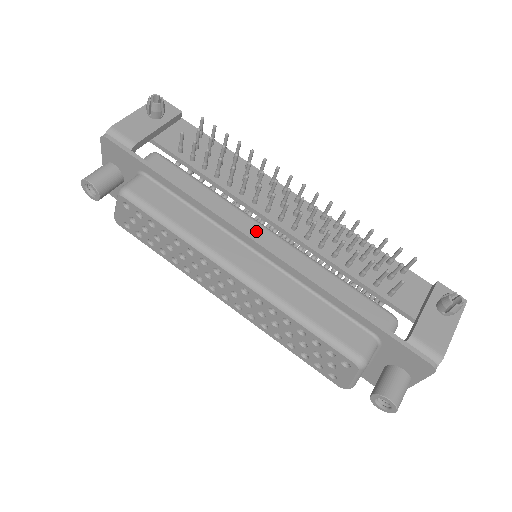
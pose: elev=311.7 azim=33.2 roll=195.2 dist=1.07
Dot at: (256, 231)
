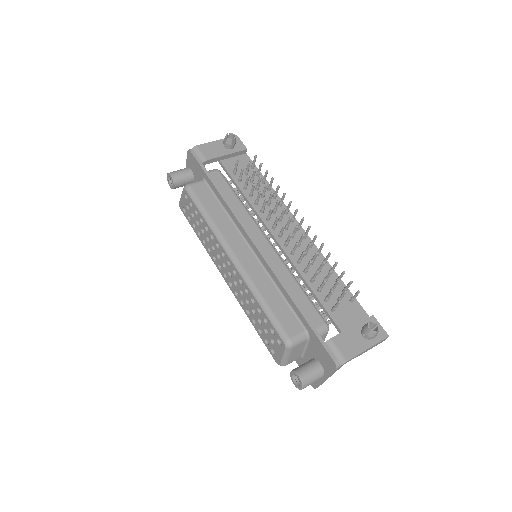
Dot at: (258, 237)
